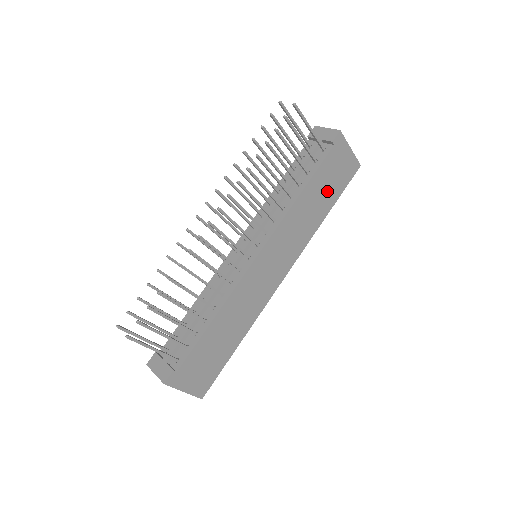
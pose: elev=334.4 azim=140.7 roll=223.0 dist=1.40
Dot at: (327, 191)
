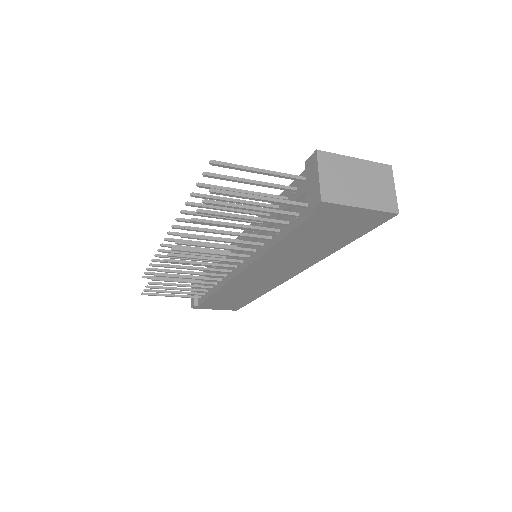
Dot at: (328, 237)
